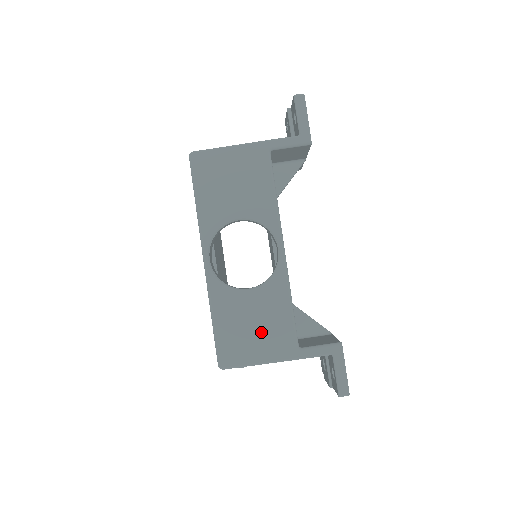
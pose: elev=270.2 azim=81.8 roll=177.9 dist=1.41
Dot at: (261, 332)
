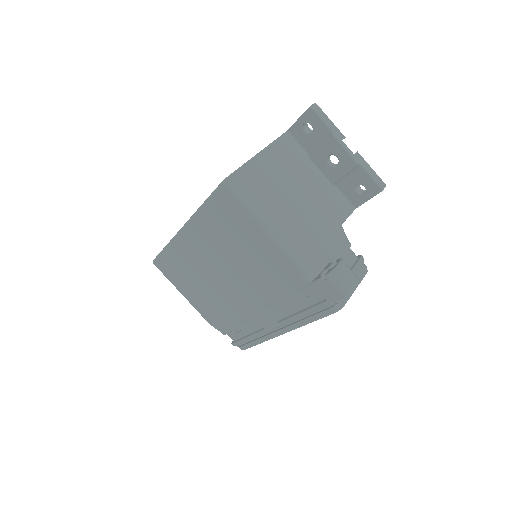
Dot at: occluded
